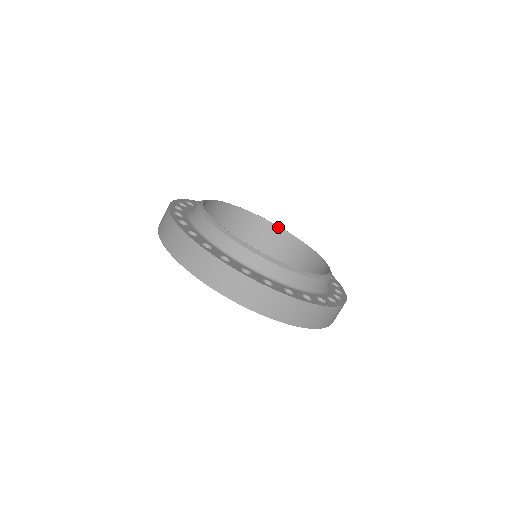
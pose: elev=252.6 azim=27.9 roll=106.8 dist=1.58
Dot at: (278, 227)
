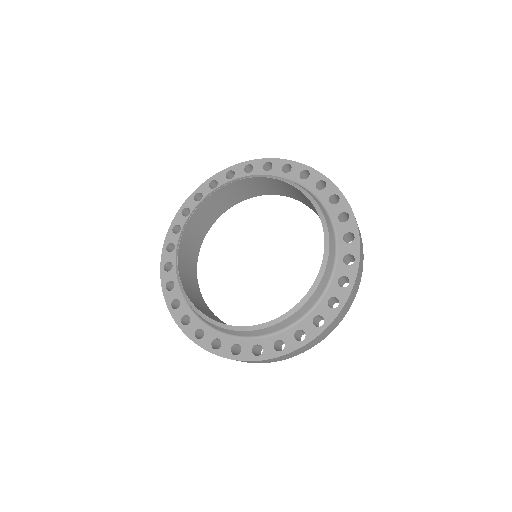
Dot at: (306, 197)
